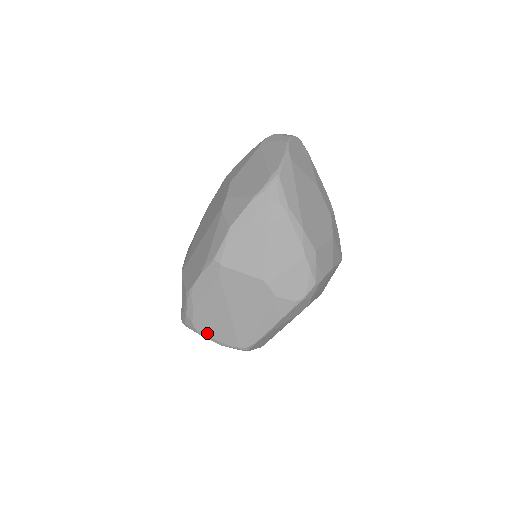
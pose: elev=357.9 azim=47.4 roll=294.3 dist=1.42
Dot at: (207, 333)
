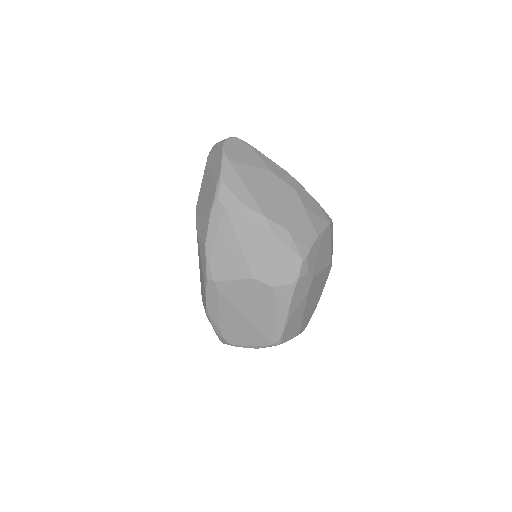
Dot at: (240, 343)
